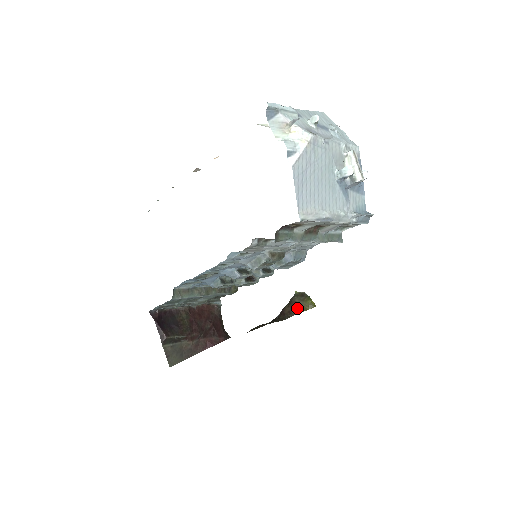
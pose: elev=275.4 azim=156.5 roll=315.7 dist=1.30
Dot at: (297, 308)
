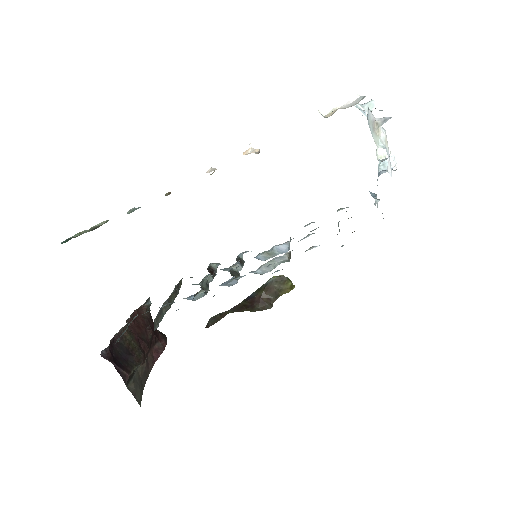
Dot at: (277, 293)
